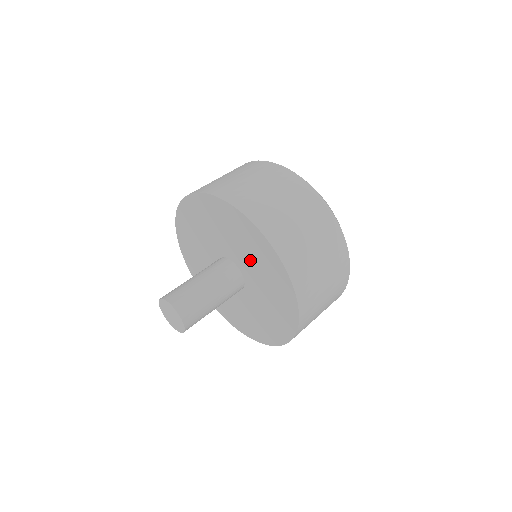
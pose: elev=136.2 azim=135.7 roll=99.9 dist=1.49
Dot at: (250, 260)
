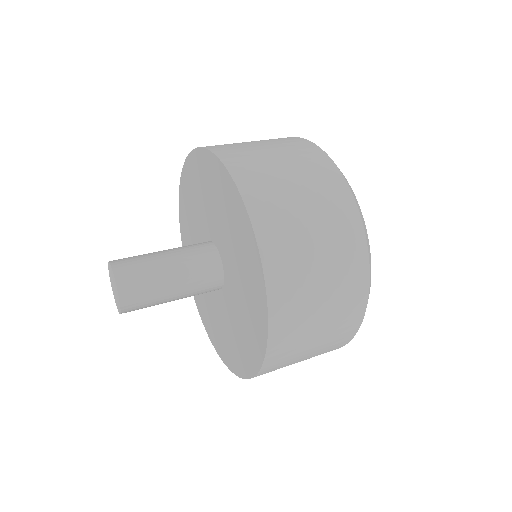
Dot at: (236, 264)
